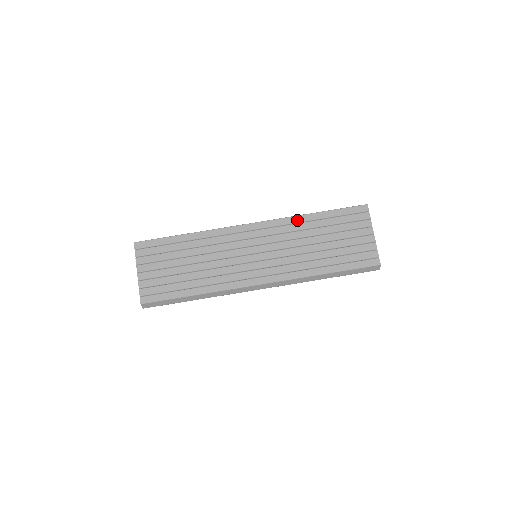
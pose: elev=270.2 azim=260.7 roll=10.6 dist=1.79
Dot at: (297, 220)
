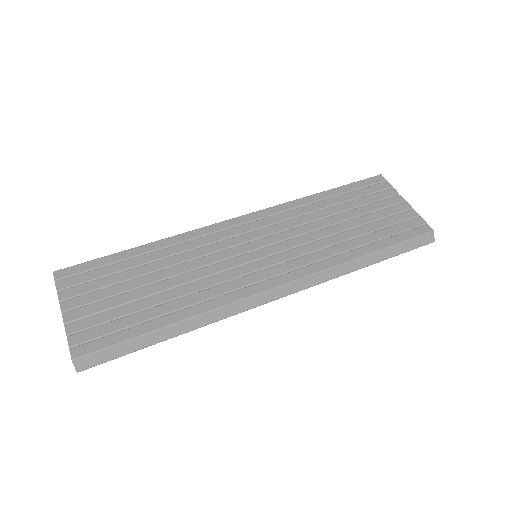
Dot at: (299, 203)
